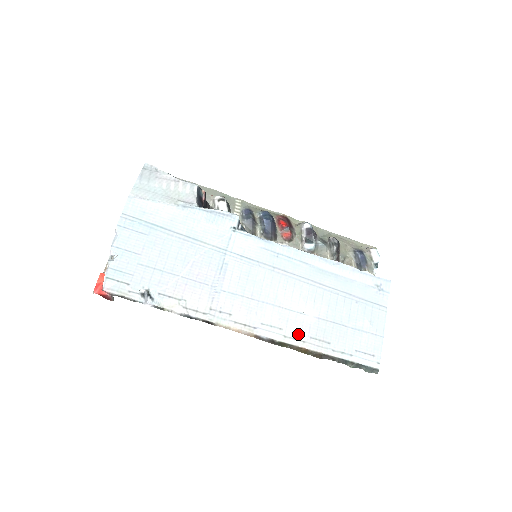
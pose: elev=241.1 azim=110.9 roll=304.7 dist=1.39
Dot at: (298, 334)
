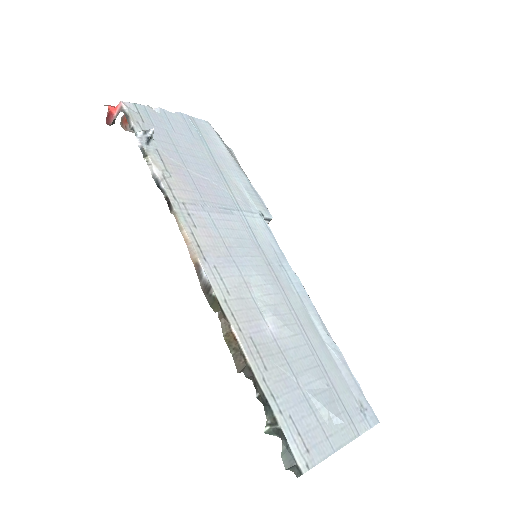
Dot at: (241, 318)
